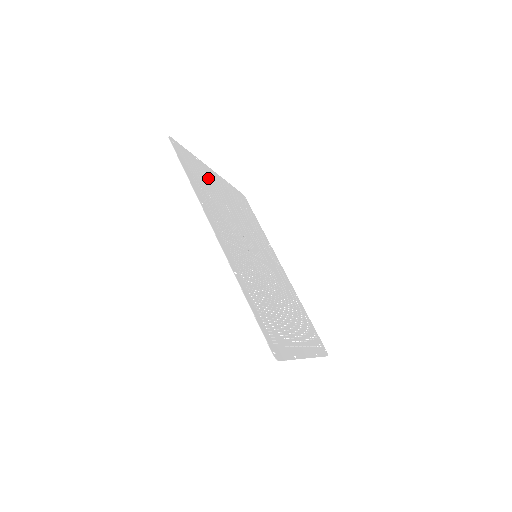
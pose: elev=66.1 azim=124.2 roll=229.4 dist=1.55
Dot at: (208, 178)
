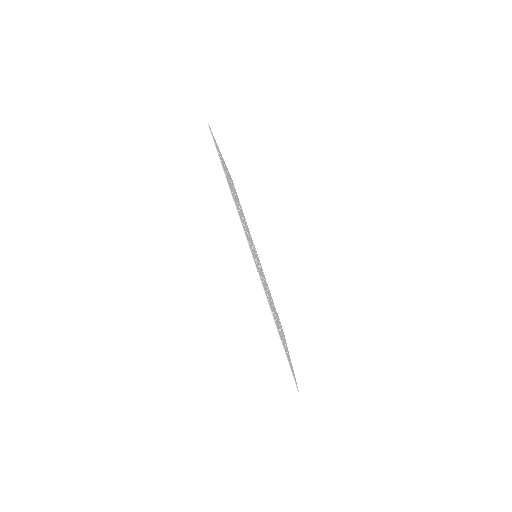
Dot at: (248, 228)
